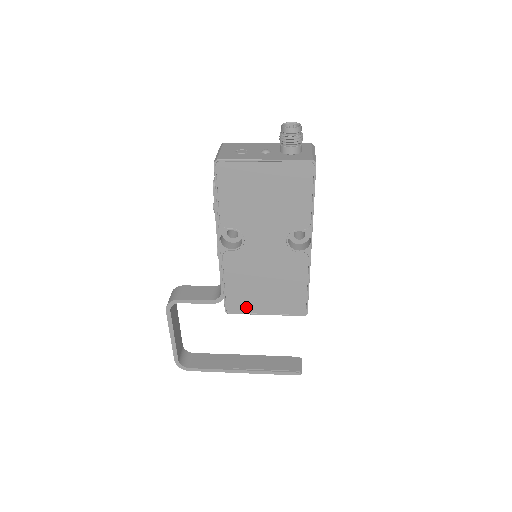
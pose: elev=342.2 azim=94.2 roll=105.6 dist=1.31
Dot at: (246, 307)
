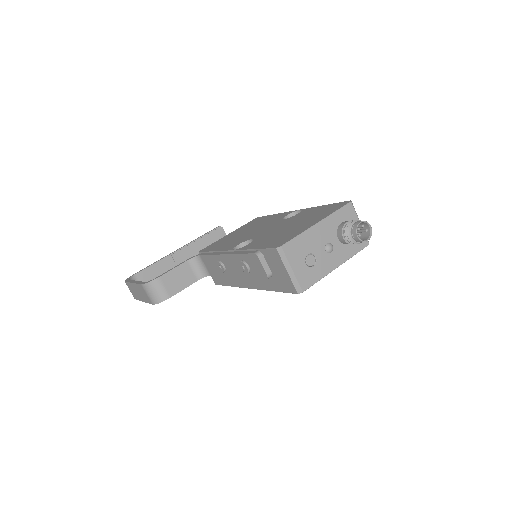
Dot at: occluded
